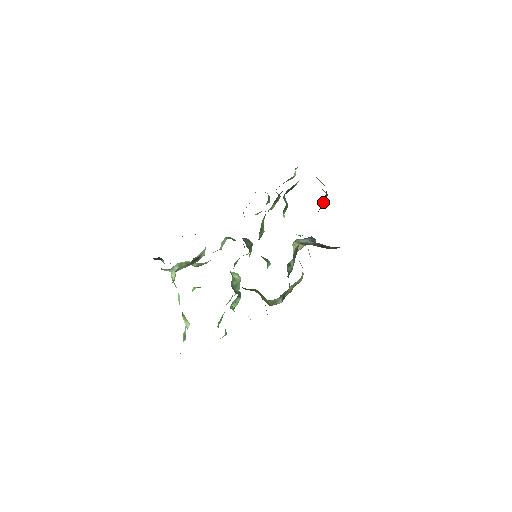
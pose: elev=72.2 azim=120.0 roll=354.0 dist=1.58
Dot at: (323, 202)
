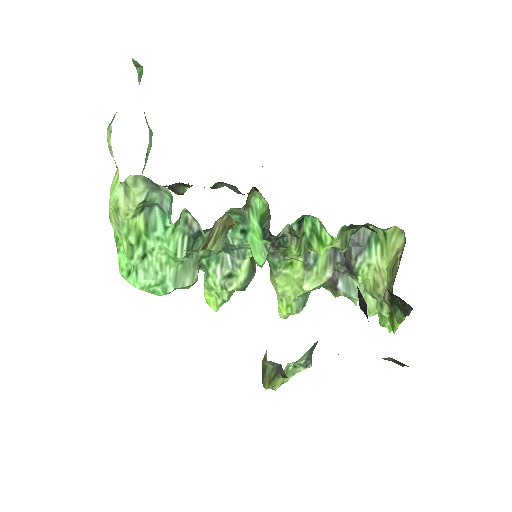
Dot at: occluded
